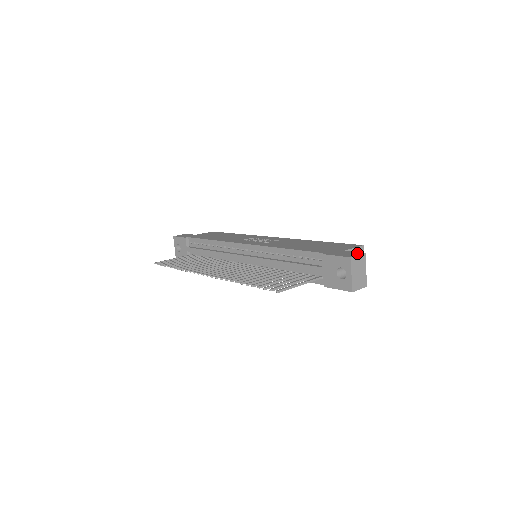
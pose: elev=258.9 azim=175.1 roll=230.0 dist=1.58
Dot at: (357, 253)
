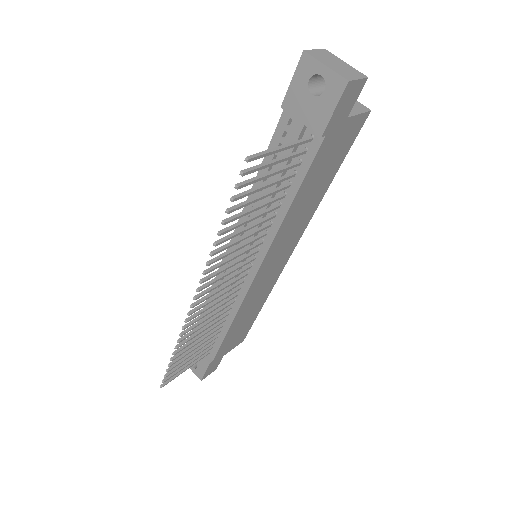
Dot at: occluded
